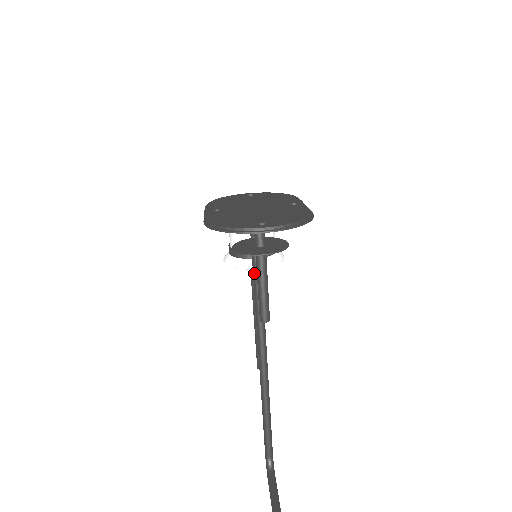
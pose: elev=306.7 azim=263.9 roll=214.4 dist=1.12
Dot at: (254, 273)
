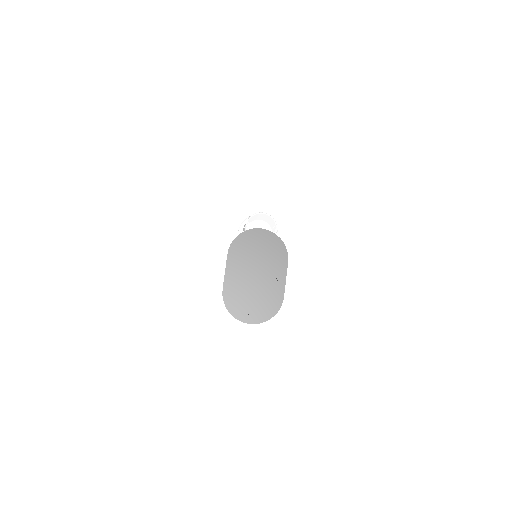
Dot at: occluded
